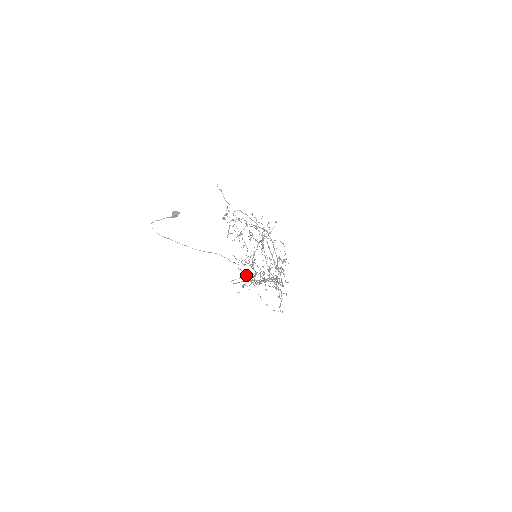
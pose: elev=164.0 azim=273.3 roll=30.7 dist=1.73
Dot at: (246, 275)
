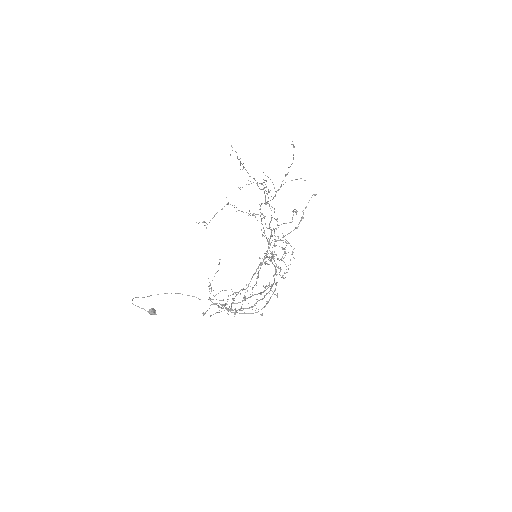
Dot at: occluded
